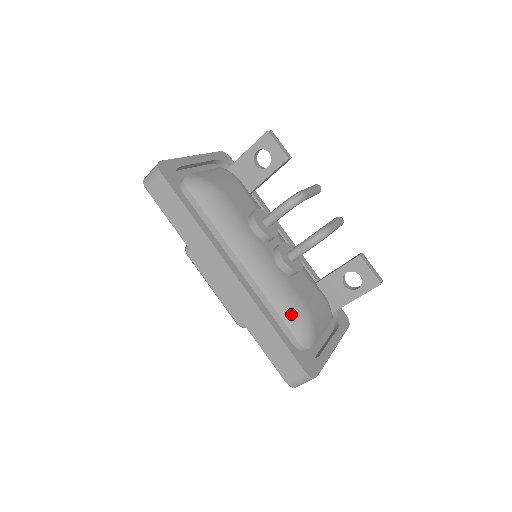
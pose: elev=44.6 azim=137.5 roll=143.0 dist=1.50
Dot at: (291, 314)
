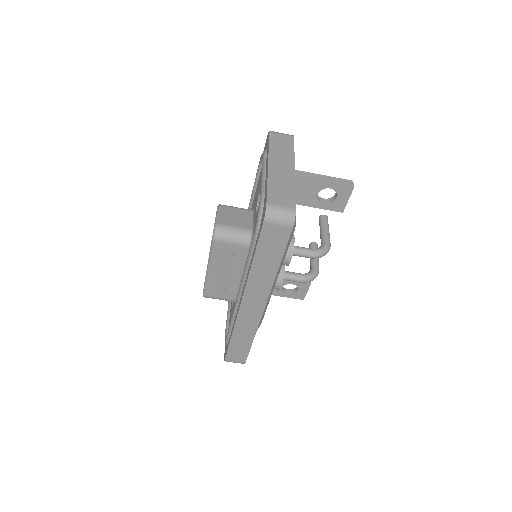
Dot at: (260, 322)
